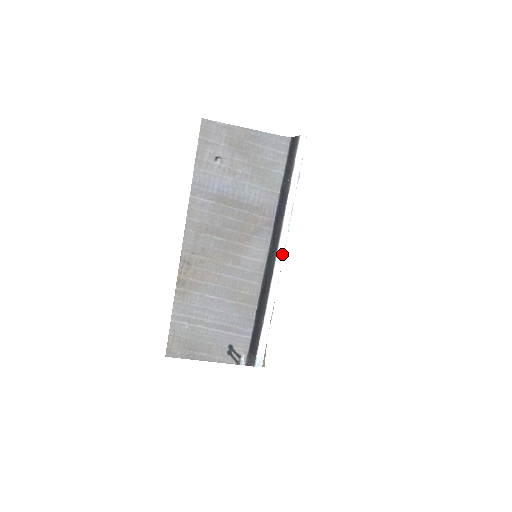
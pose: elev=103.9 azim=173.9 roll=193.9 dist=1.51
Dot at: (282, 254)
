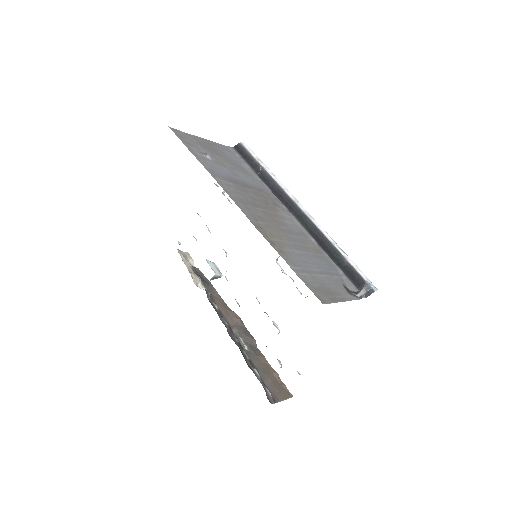
Dot at: (308, 213)
